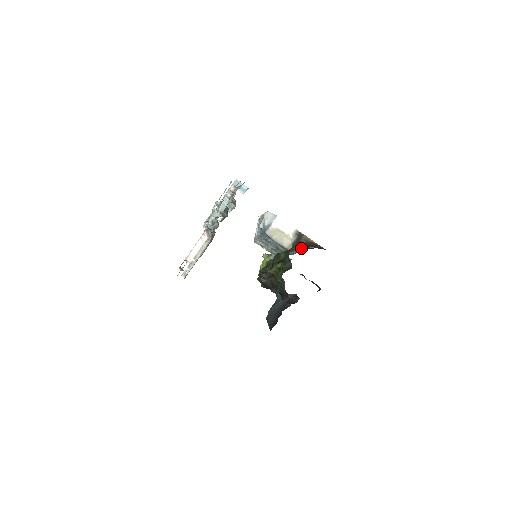
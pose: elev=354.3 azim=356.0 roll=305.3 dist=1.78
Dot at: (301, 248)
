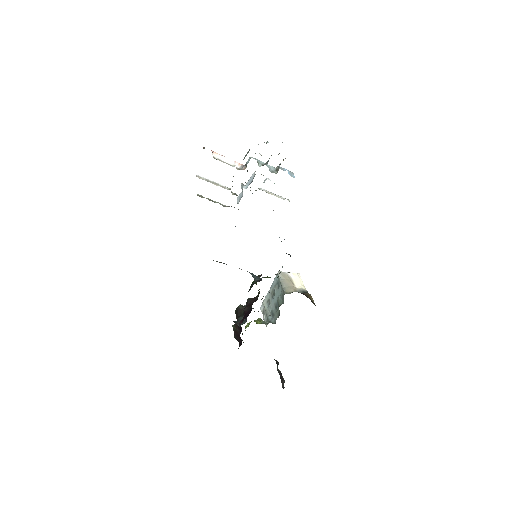
Dot at: occluded
